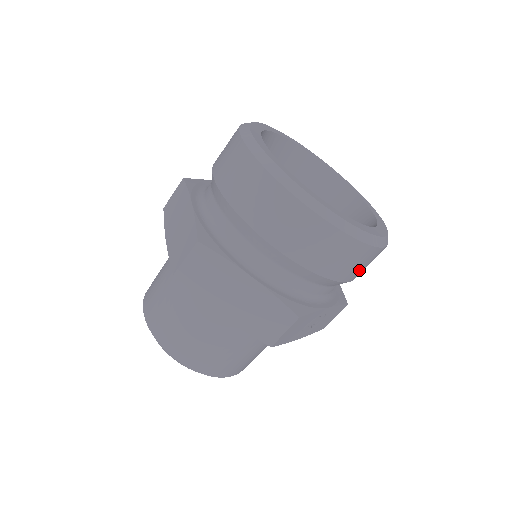
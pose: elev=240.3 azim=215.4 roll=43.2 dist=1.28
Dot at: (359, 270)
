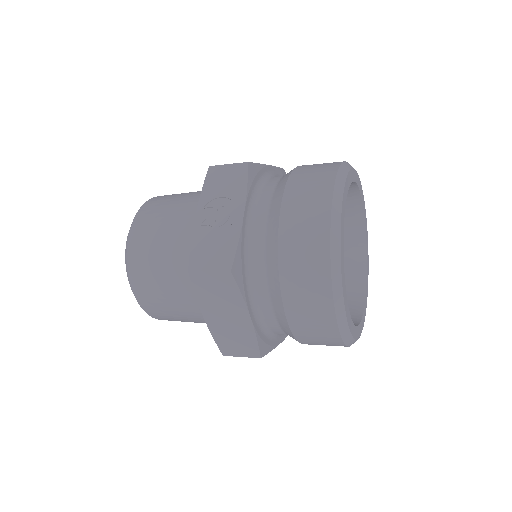
Dot at: occluded
